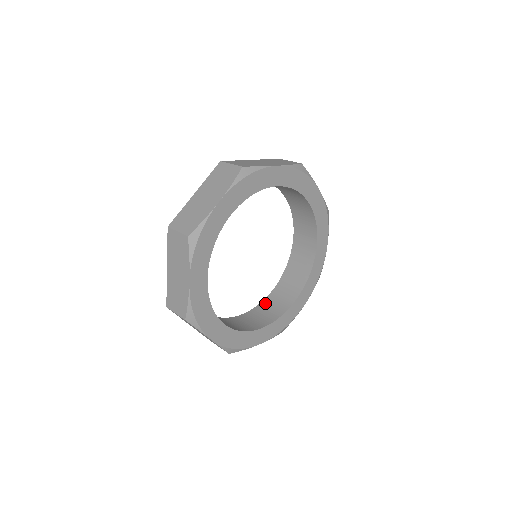
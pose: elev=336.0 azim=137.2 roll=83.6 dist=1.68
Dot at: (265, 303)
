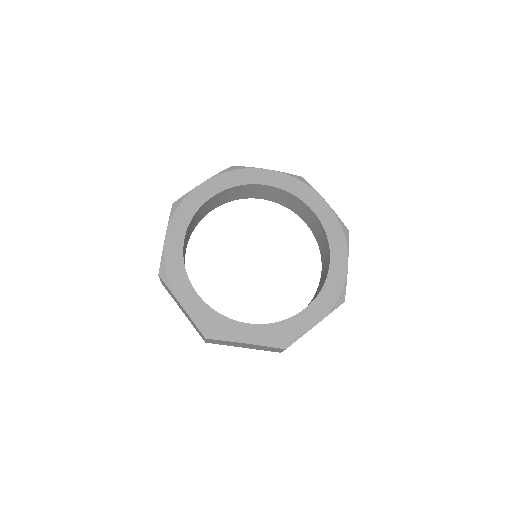
Dot at: occluded
